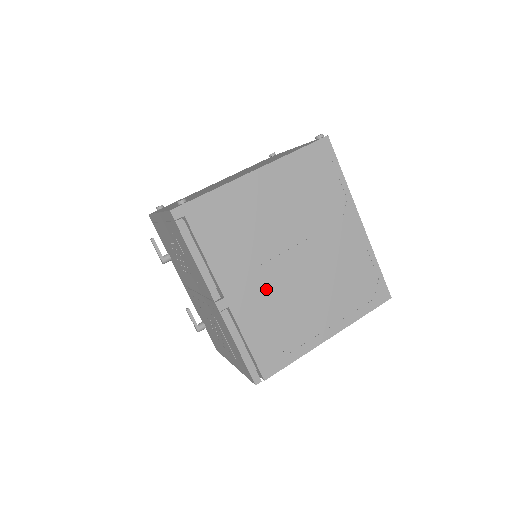
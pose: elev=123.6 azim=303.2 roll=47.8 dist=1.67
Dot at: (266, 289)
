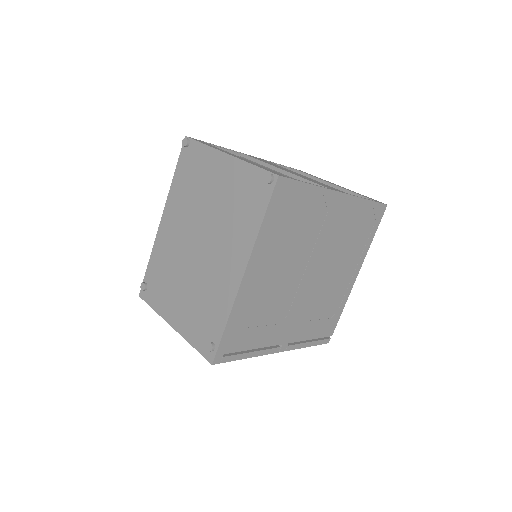
Dot at: (304, 309)
